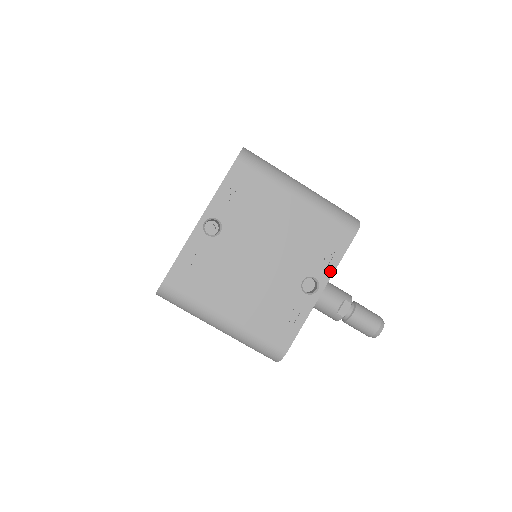
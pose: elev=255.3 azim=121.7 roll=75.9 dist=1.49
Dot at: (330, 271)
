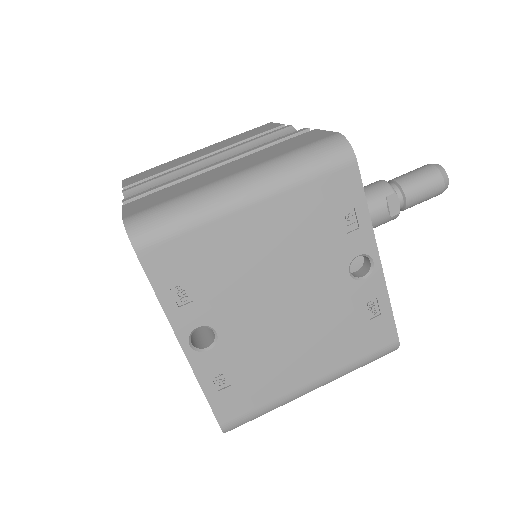
Dot at: (367, 231)
